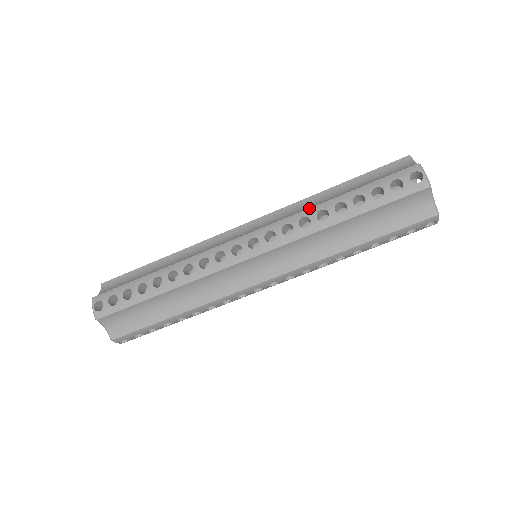
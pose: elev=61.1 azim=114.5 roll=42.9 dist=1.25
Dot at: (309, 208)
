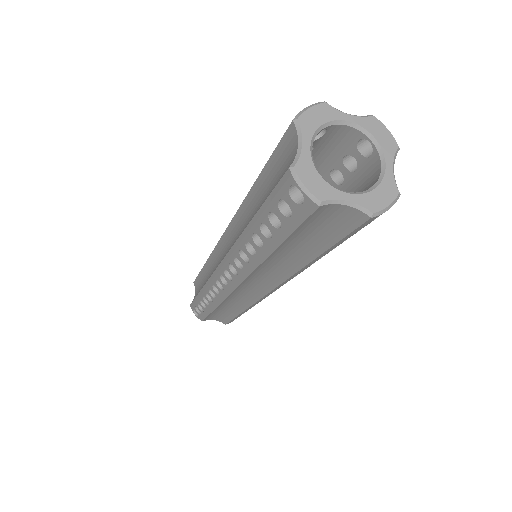
Dot at: (238, 238)
